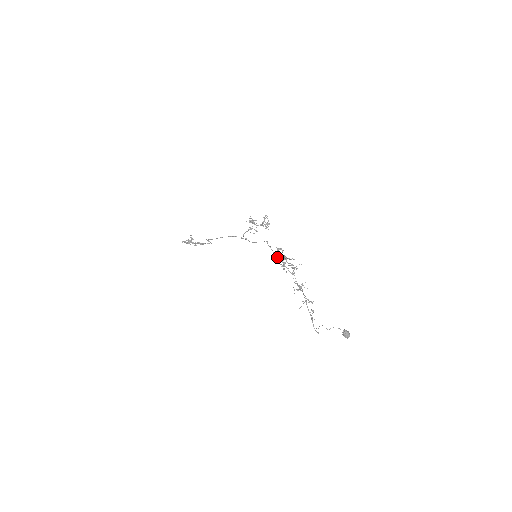
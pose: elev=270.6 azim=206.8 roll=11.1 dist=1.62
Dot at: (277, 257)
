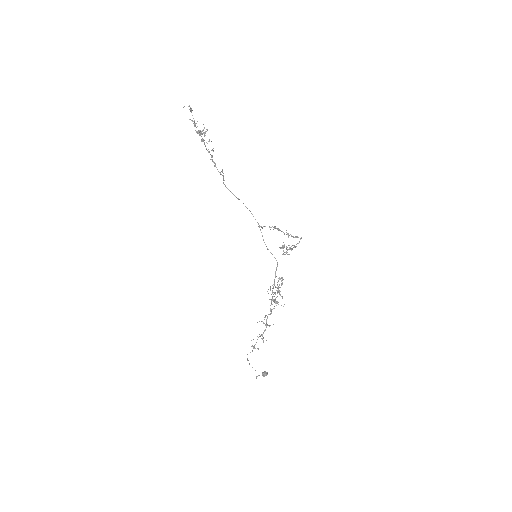
Dot at: occluded
